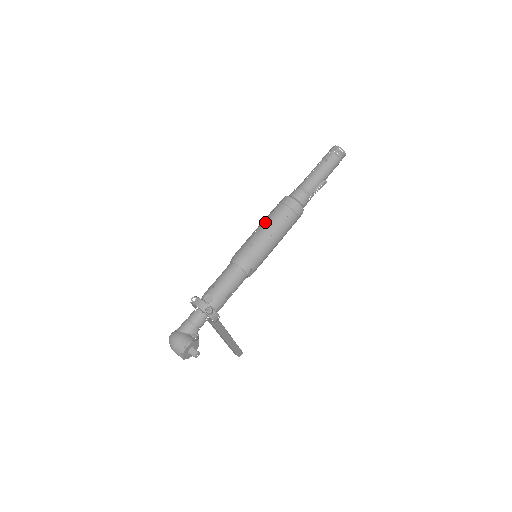
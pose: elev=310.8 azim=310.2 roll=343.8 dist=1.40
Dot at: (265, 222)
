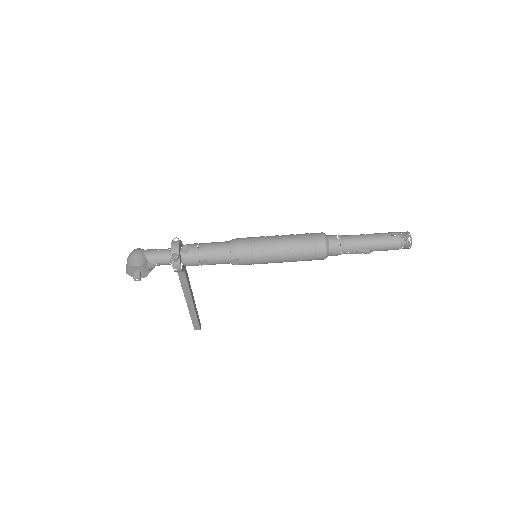
Dot at: (285, 236)
